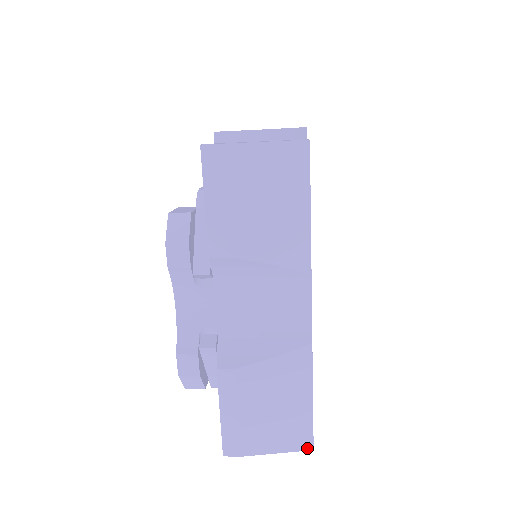
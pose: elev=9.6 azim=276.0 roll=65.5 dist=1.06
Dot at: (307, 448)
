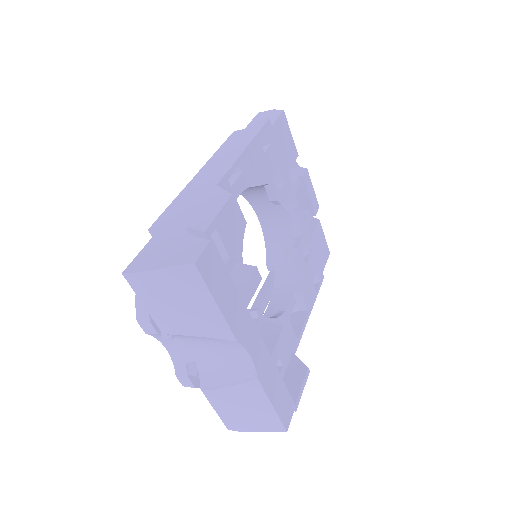
Dot at: (282, 430)
